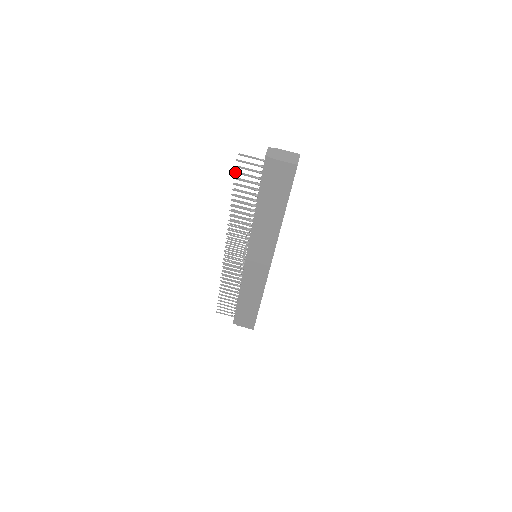
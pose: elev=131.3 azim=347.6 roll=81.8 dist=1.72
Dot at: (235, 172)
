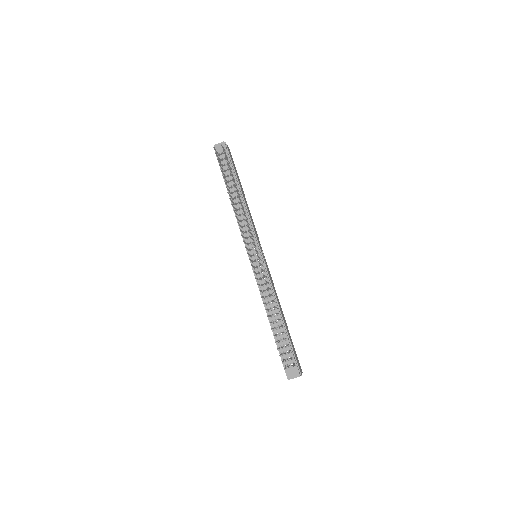
Dot at: occluded
